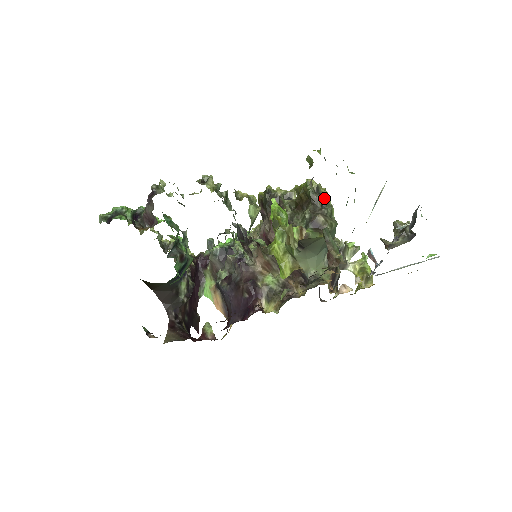
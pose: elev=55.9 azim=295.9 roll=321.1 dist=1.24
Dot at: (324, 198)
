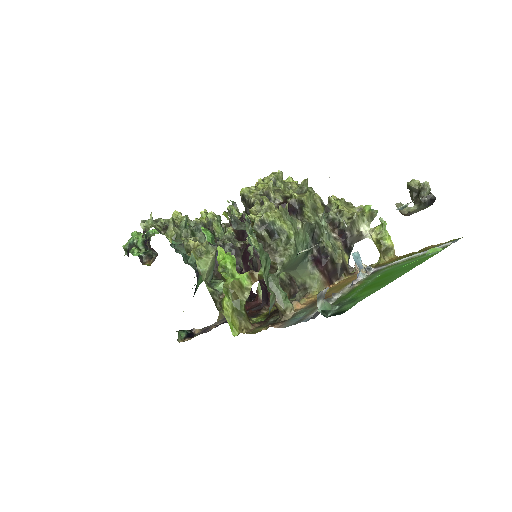
Dot at: (275, 226)
